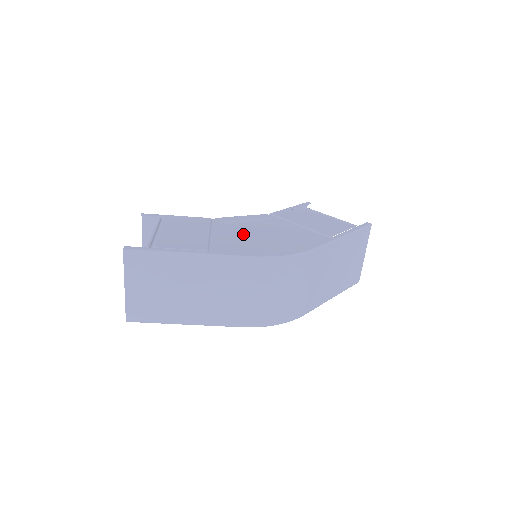
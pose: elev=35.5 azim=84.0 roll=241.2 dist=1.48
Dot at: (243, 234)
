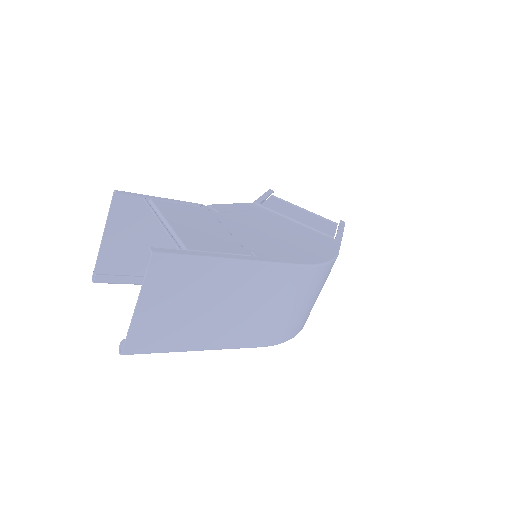
Dot at: (258, 230)
